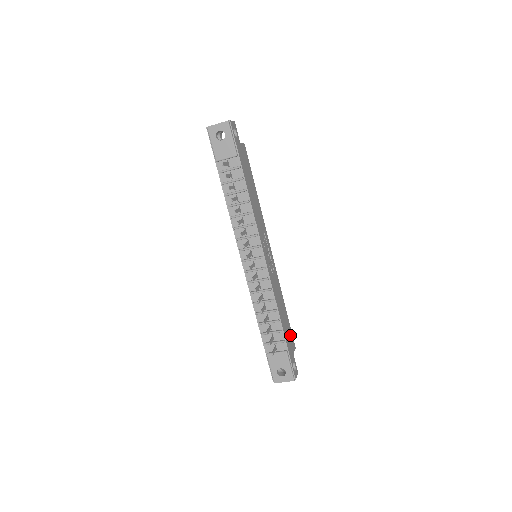
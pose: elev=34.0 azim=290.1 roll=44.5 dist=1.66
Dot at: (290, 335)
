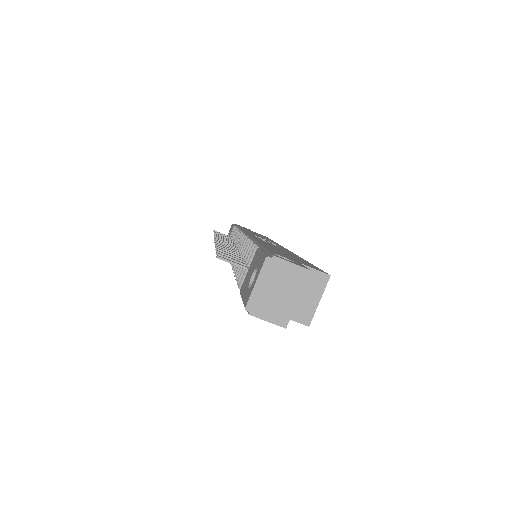
Dot at: occluded
